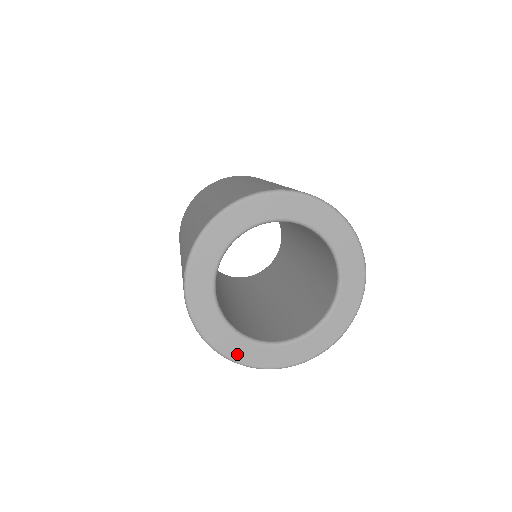
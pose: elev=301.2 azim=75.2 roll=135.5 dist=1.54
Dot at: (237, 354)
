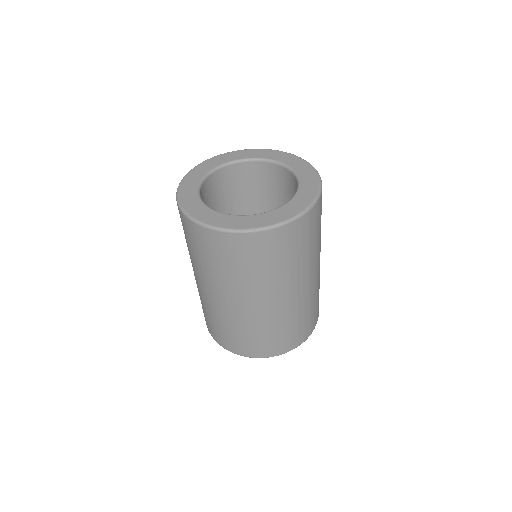
Dot at: (191, 209)
